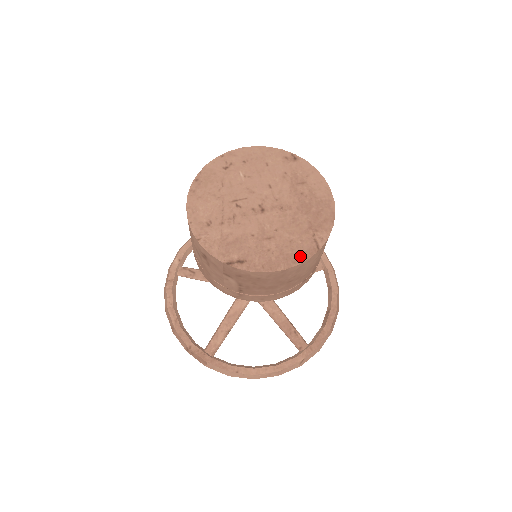
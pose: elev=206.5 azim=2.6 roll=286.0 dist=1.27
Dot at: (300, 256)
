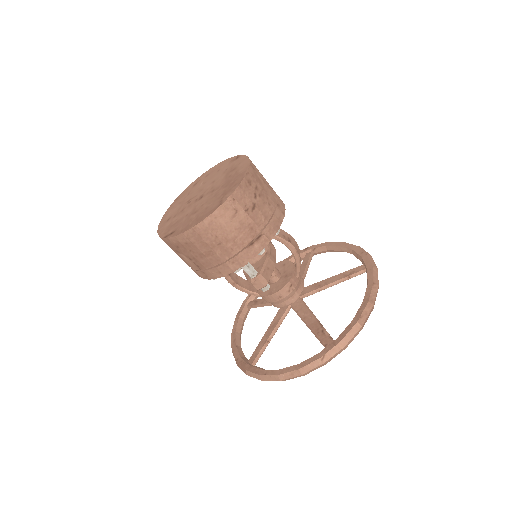
Dot at: (207, 215)
